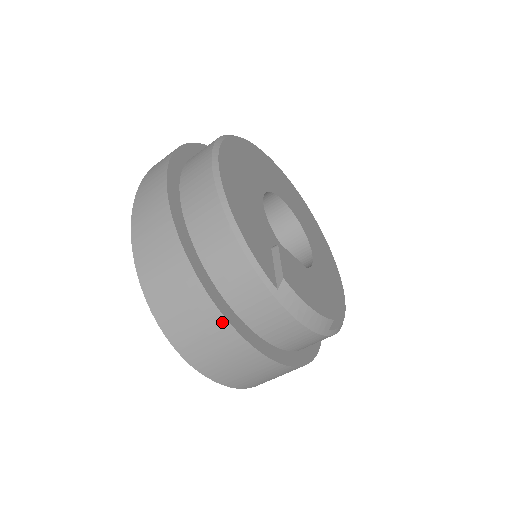
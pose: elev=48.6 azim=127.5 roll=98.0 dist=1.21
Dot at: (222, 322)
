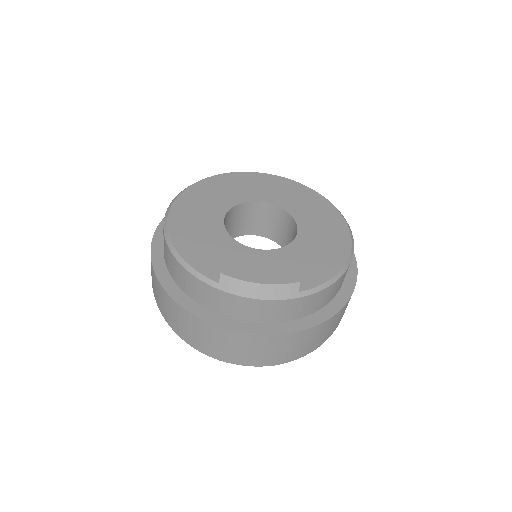
Dot at: (202, 322)
